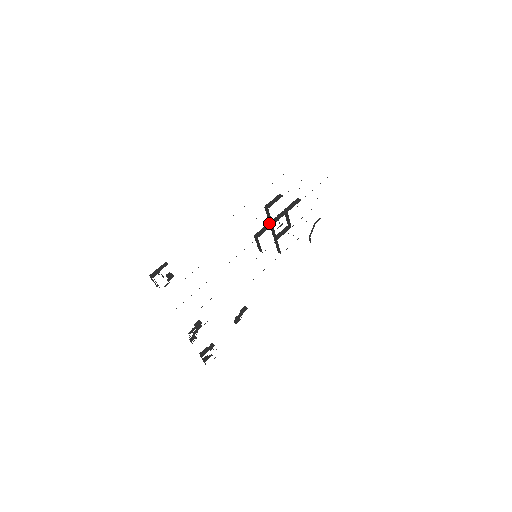
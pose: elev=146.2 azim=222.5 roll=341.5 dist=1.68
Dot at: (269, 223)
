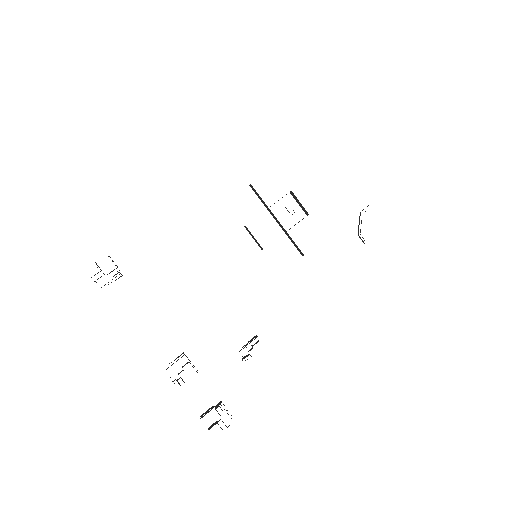
Dot at: occluded
